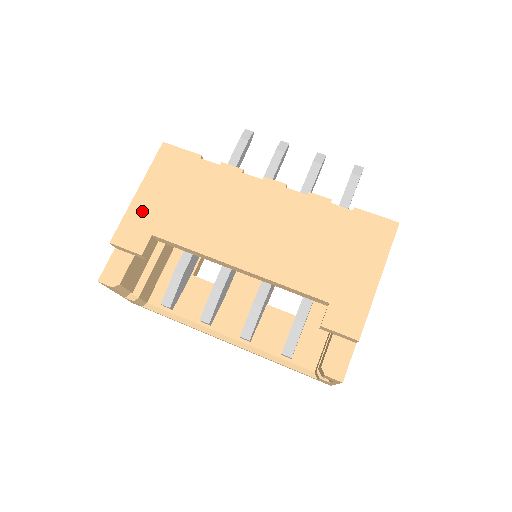
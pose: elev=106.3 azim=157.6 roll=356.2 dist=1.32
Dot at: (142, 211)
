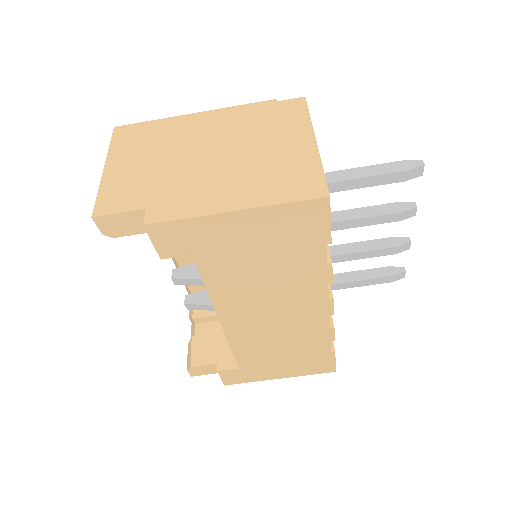
Dot at: (212, 231)
